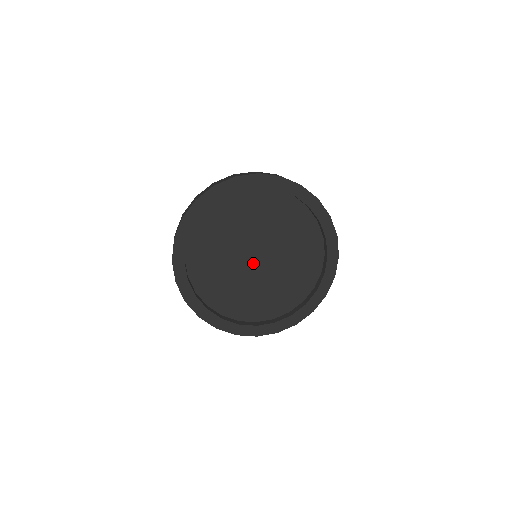
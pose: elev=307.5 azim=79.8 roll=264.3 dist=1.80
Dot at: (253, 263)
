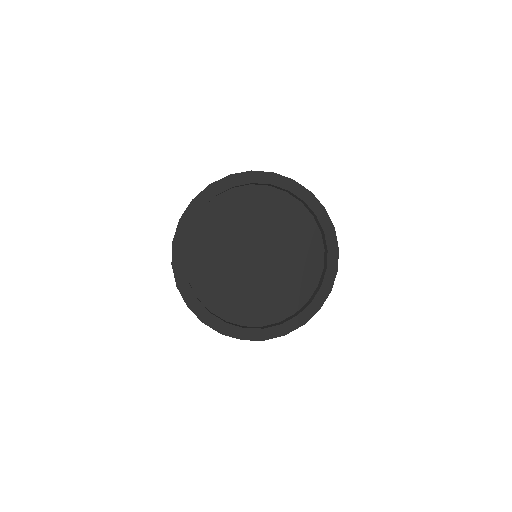
Dot at: (254, 263)
